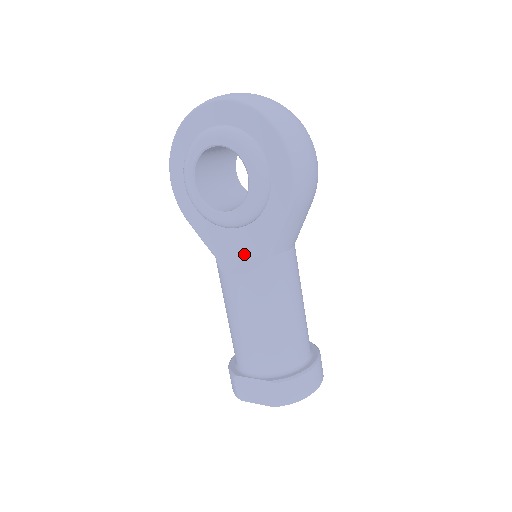
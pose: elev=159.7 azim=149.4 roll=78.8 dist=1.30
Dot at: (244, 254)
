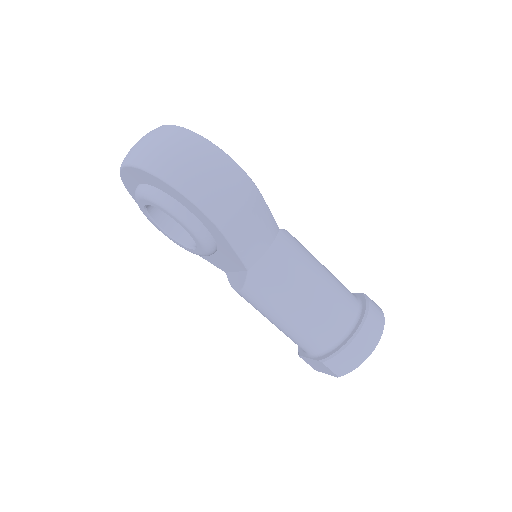
Dot at: (235, 269)
